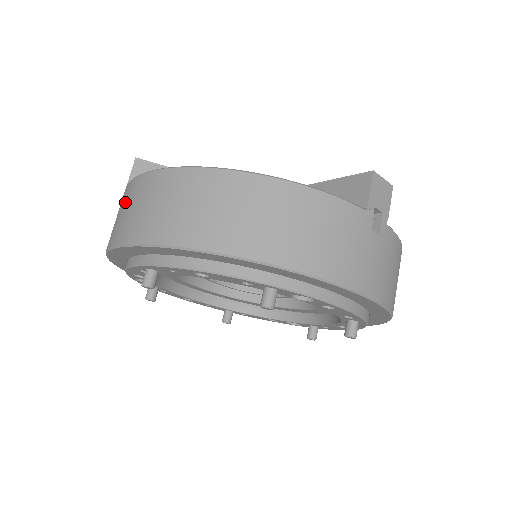
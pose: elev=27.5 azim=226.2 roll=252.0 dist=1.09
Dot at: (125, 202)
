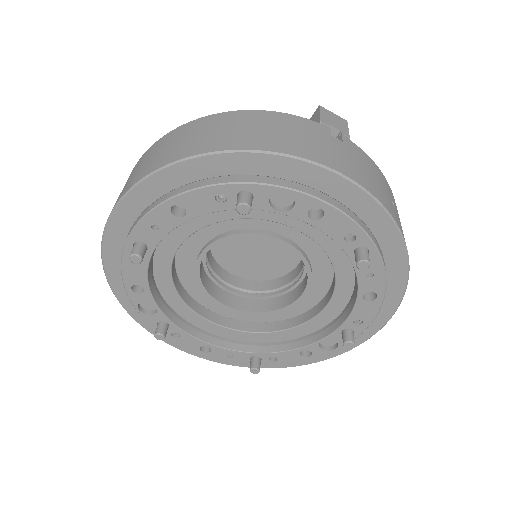
Dot at: occluded
